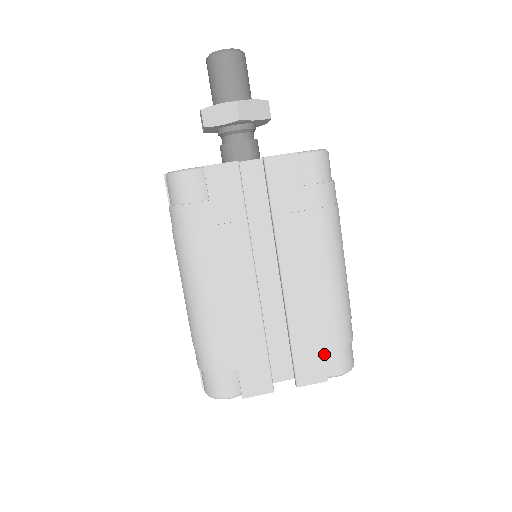
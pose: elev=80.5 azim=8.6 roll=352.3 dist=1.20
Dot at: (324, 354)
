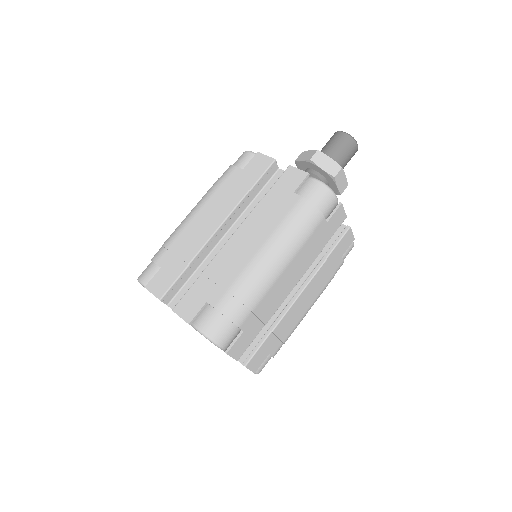
Dot at: (205, 303)
